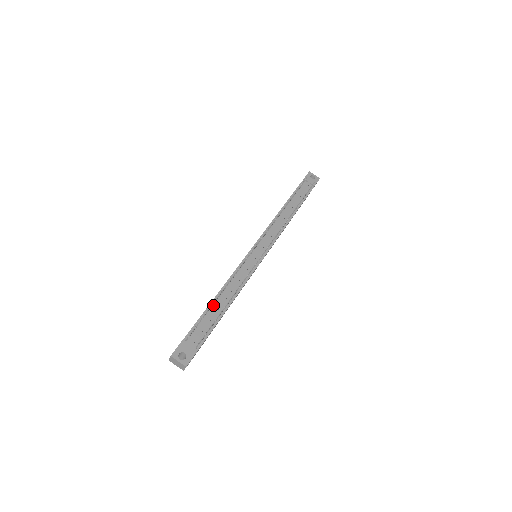
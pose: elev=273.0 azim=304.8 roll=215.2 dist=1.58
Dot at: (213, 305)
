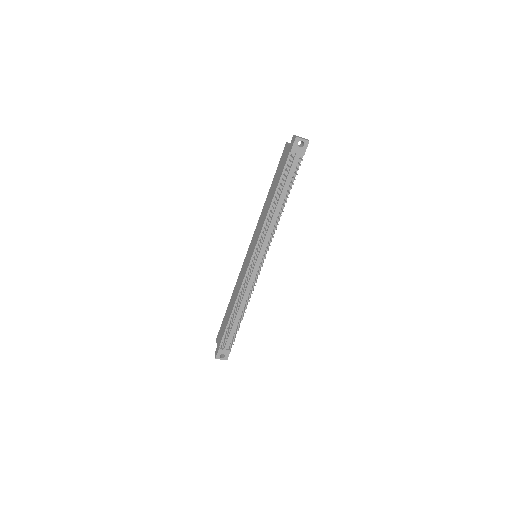
Dot at: (232, 318)
